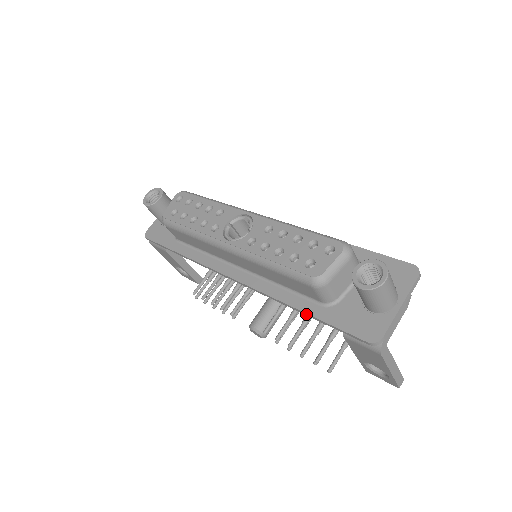
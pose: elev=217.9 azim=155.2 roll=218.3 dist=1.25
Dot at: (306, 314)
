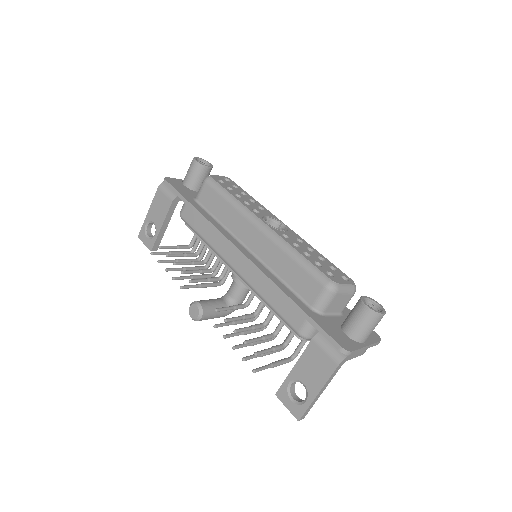
Dot at: (295, 305)
